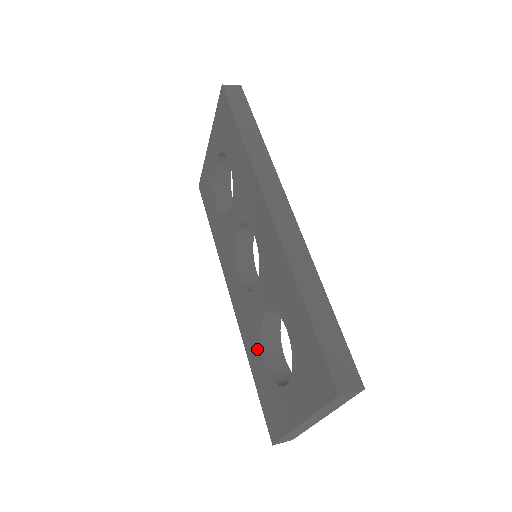
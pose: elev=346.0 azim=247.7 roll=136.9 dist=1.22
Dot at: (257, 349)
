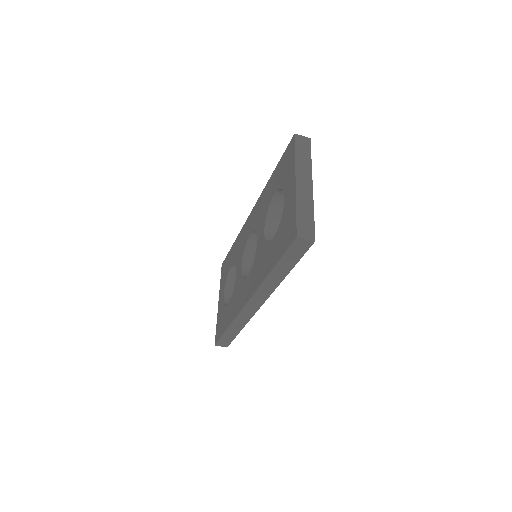
Dot at: (268, 250)
